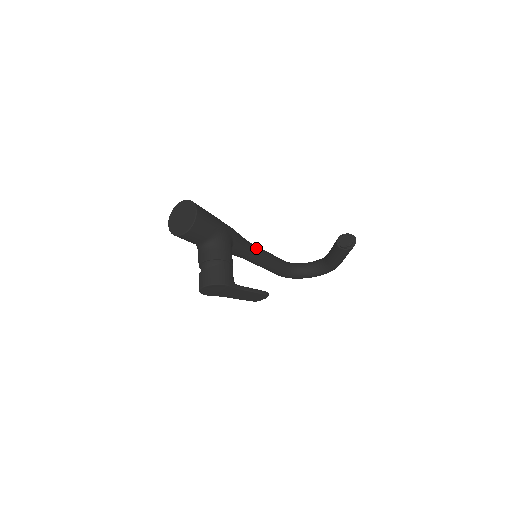
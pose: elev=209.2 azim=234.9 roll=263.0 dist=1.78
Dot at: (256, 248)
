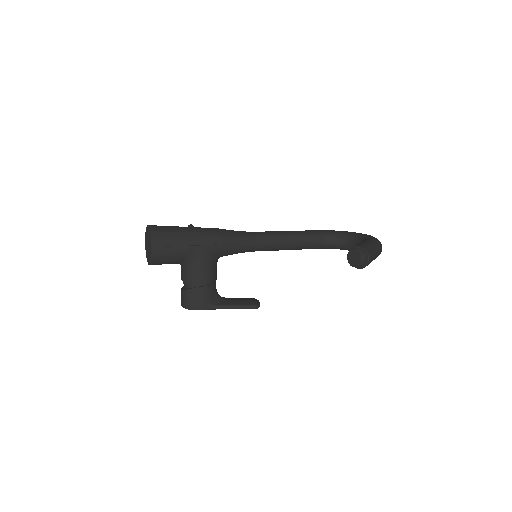
Dot at: (262, 241)
